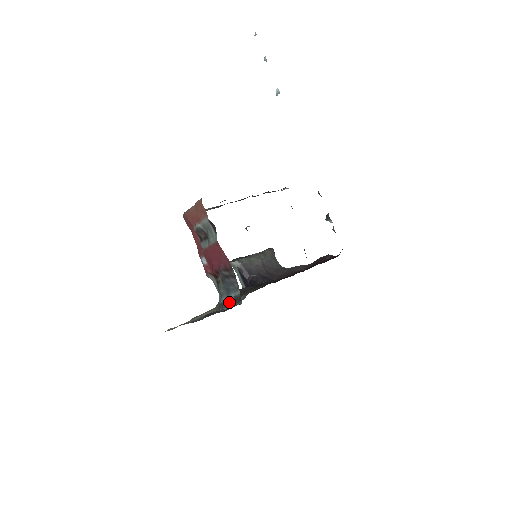
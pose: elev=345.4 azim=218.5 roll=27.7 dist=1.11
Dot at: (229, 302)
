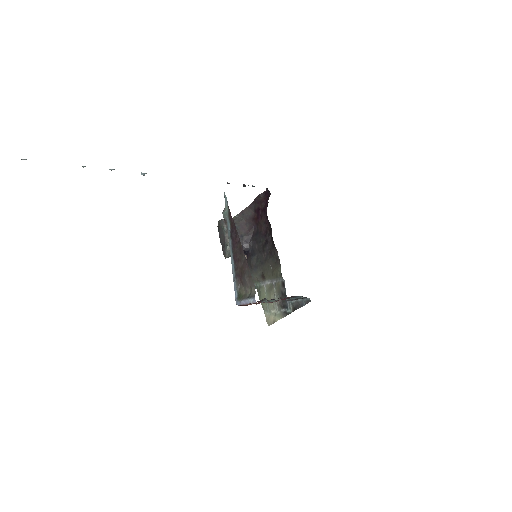
Dot at: (296, 299)
